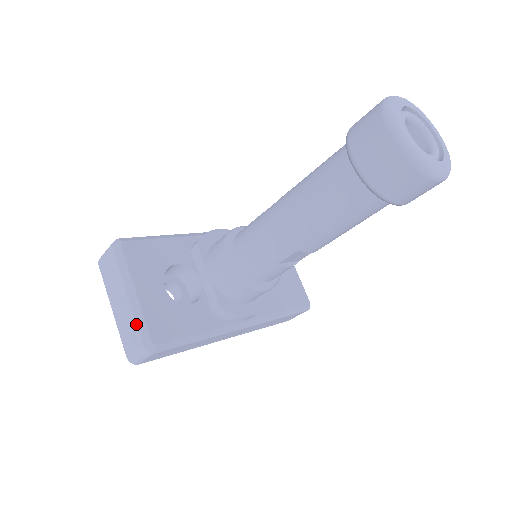
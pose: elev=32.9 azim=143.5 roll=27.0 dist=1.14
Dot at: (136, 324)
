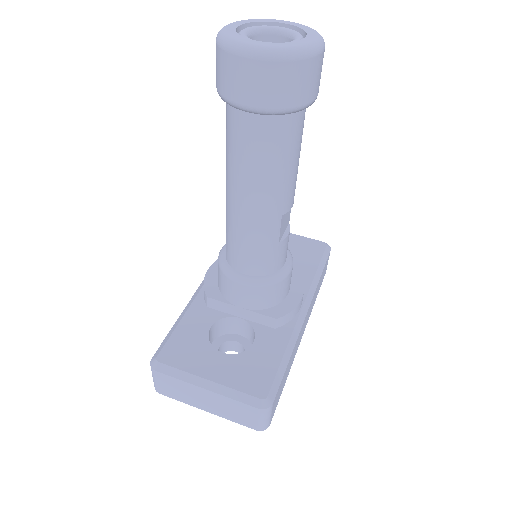
Dot at: (236, 401)
